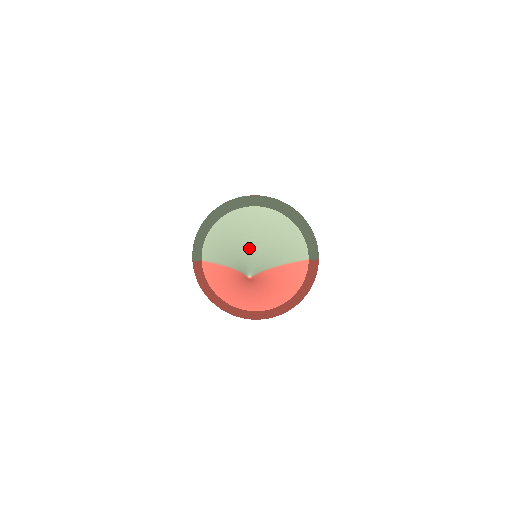
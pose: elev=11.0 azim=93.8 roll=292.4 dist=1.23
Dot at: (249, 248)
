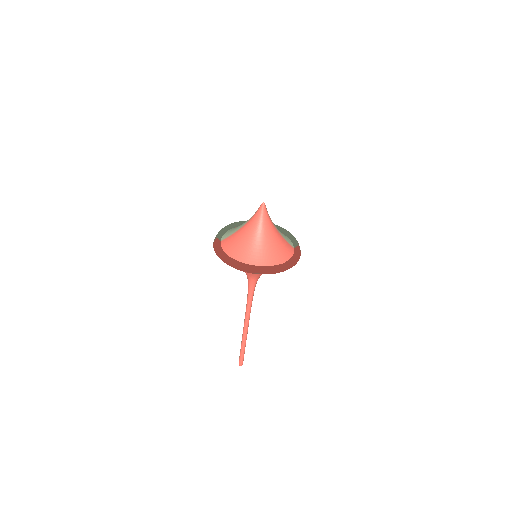
Dot at: occluded
